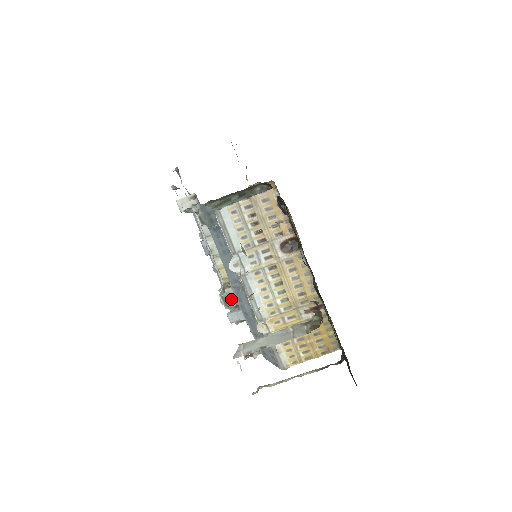
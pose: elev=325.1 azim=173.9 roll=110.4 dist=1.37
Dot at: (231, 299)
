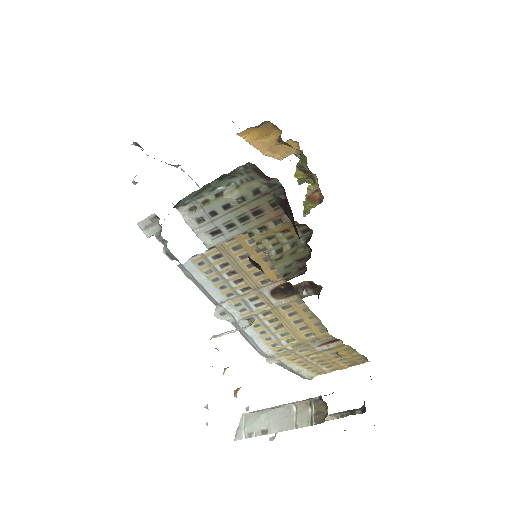
Dot at: occluded
